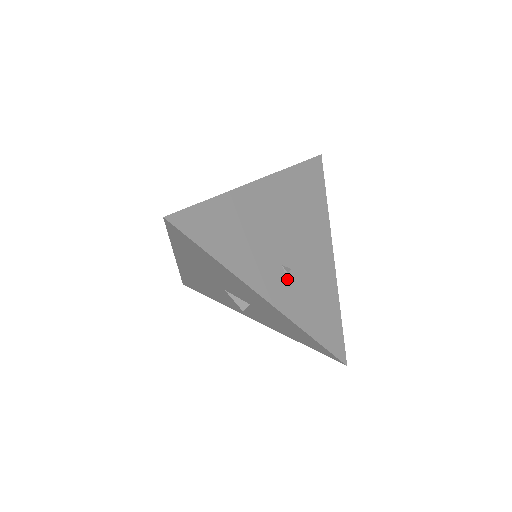
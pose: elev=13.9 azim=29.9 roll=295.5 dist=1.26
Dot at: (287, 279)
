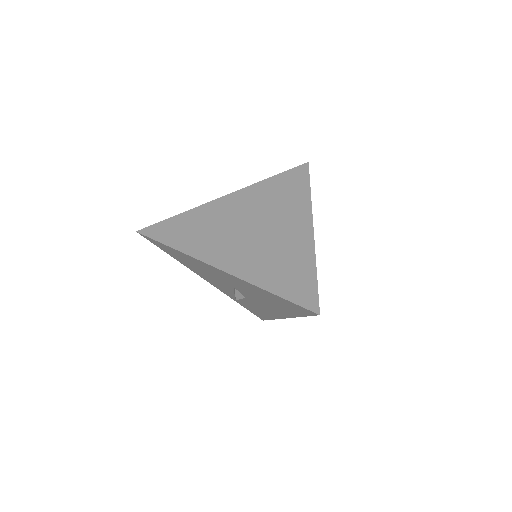
Dot at: occluded
